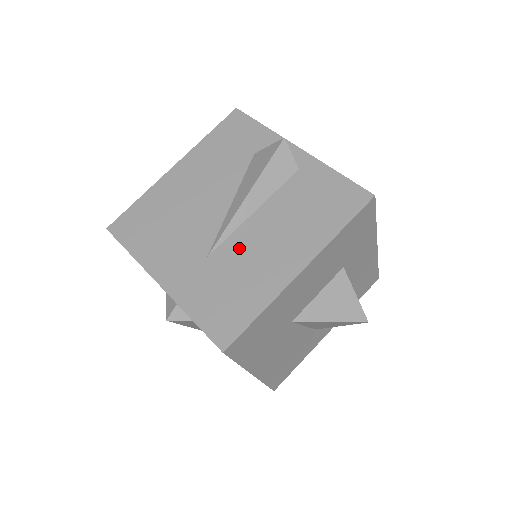
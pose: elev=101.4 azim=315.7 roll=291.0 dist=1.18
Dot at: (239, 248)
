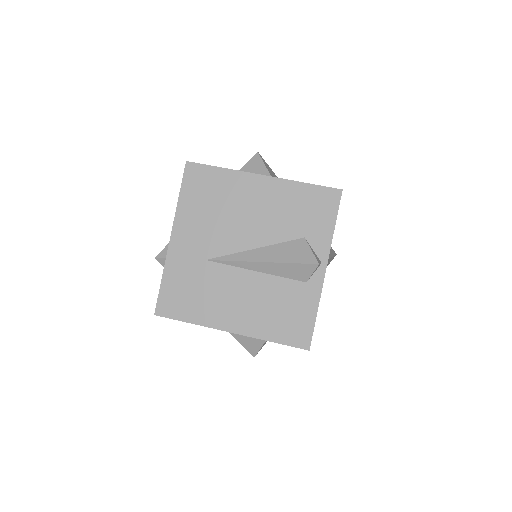
Dot at: (224, 279)
